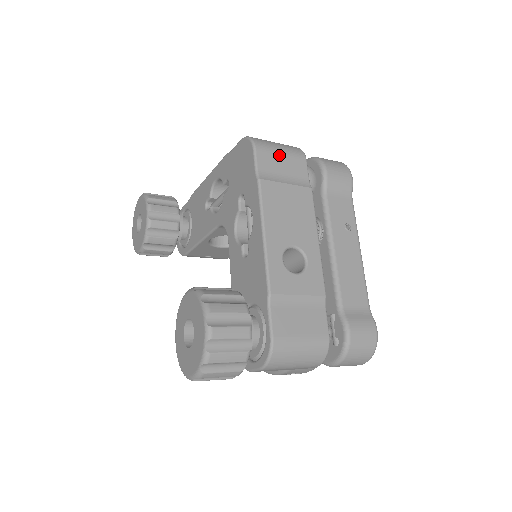
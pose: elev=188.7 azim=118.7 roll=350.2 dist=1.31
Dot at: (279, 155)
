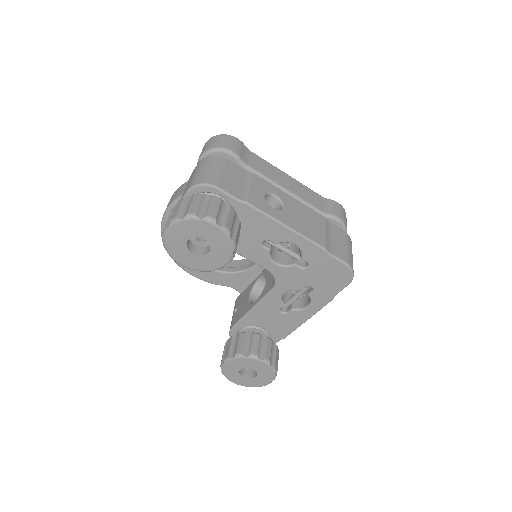
Dot at: occluded
